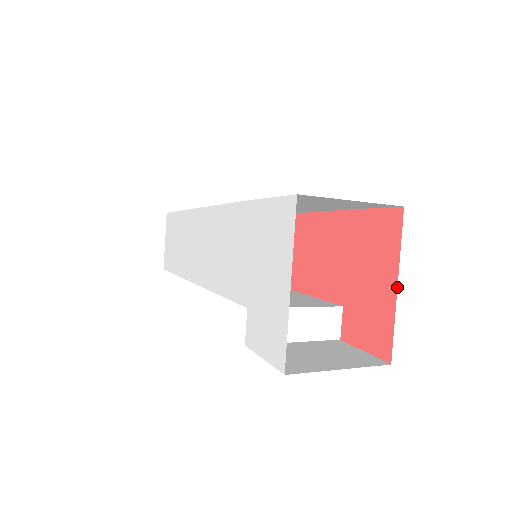
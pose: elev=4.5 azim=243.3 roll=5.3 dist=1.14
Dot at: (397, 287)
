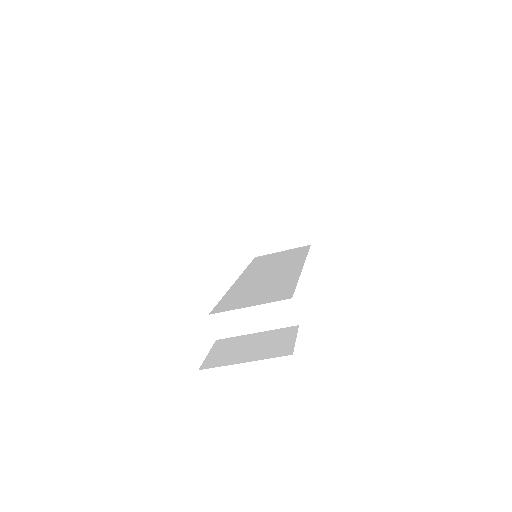
Dot at: occluded
